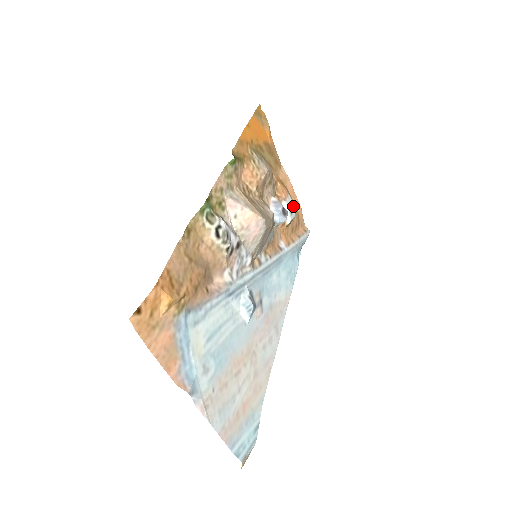
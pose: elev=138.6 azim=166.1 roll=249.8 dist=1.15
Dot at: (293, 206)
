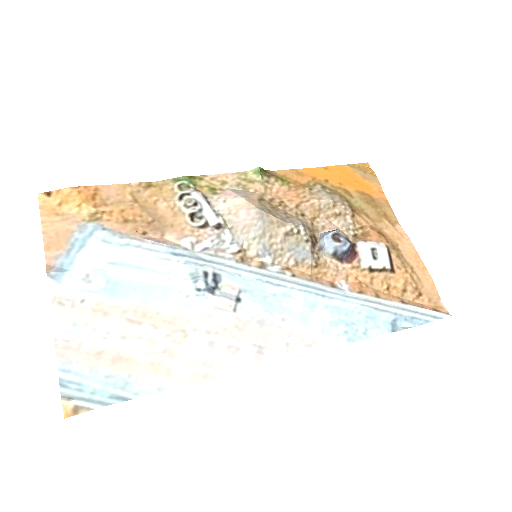
Dot at: (398, 263)
